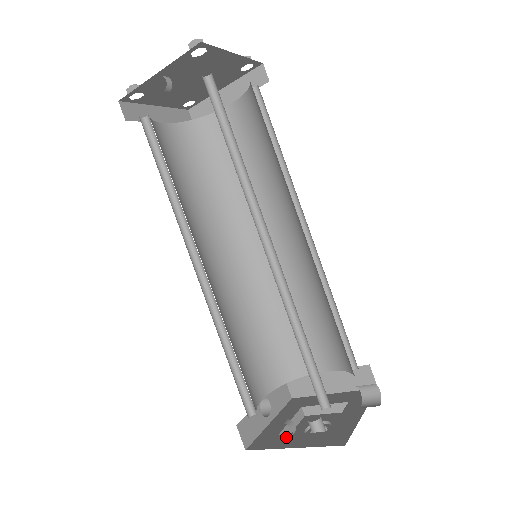
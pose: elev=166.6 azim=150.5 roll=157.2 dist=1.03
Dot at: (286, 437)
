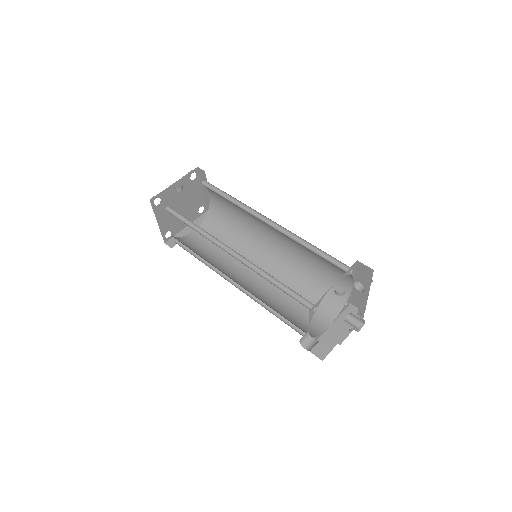
Dot at: occluded
